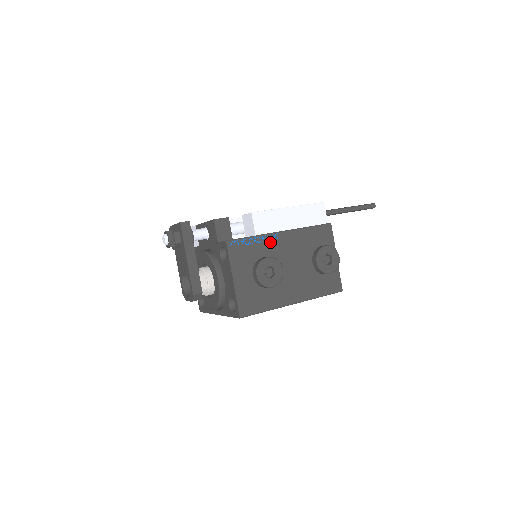
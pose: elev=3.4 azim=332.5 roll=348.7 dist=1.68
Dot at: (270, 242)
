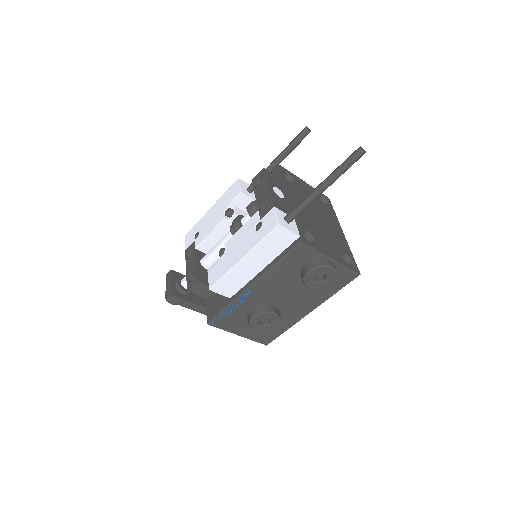
Dot at: (247, 299)
